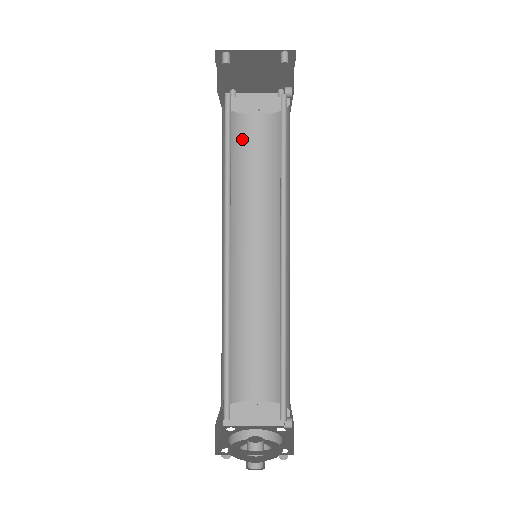
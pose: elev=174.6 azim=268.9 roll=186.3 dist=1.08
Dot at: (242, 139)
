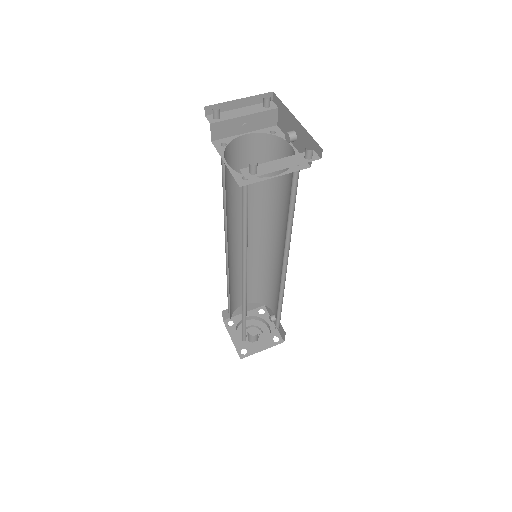
Dot at: (233, 162)
